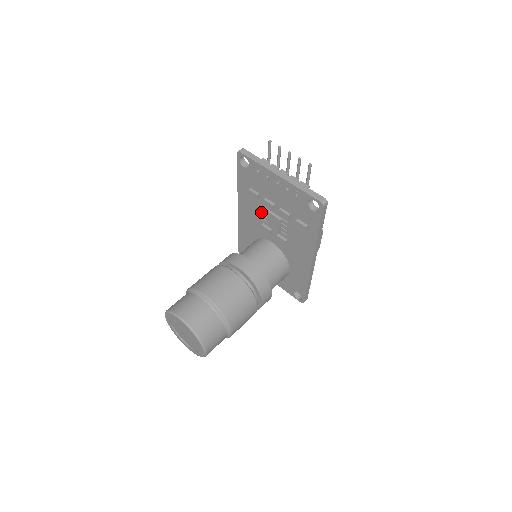
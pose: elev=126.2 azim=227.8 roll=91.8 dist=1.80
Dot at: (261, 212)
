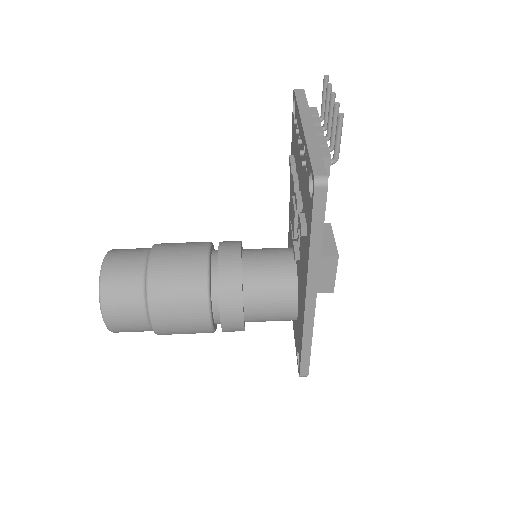
Dot at: occluded
